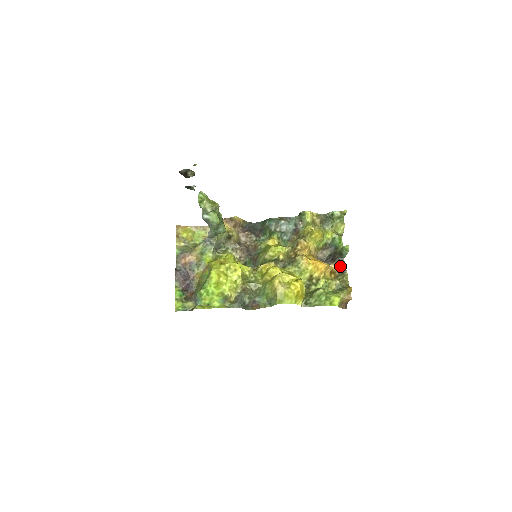
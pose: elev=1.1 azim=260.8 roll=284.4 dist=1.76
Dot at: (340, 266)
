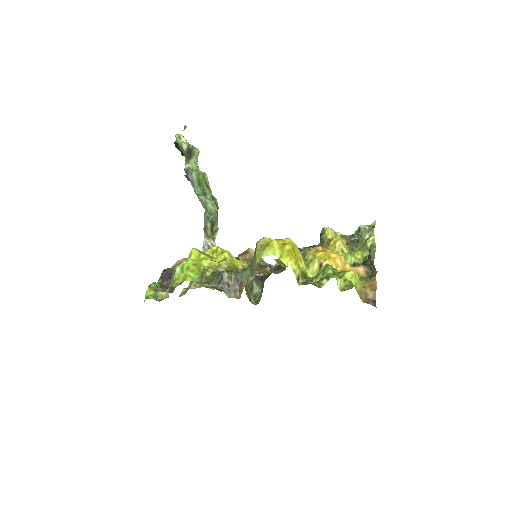
Dot at: (367, 268)
